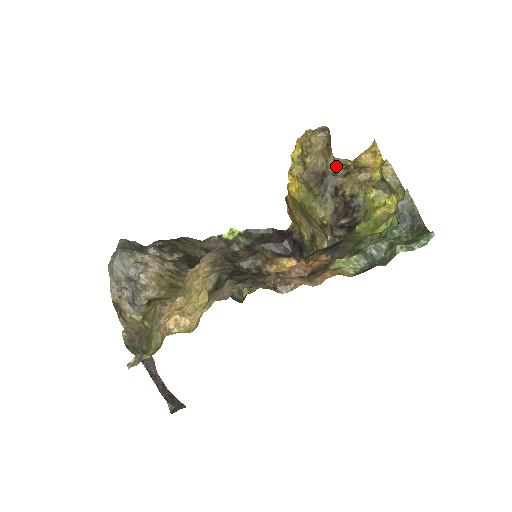
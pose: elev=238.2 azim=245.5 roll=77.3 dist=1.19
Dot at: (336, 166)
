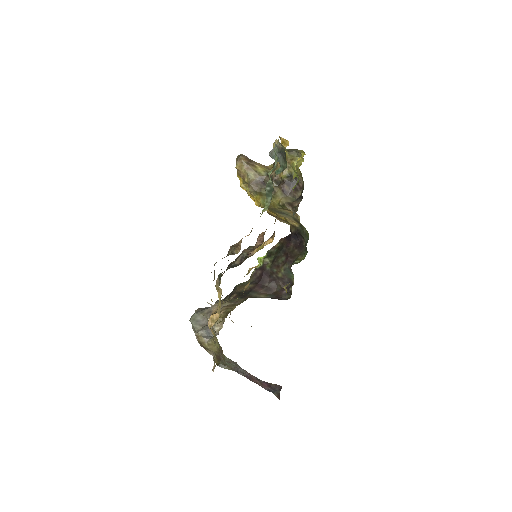
Dot at: (270, 169)
